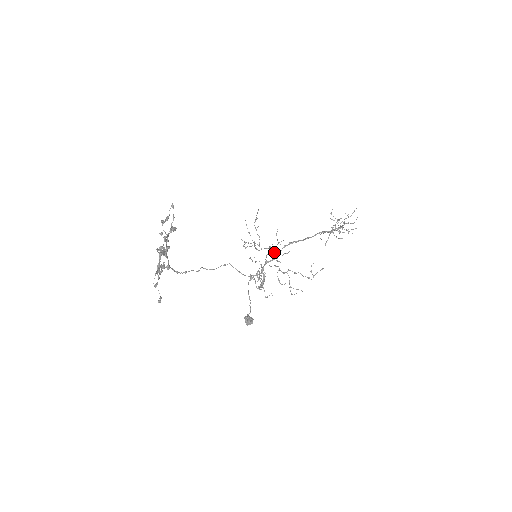
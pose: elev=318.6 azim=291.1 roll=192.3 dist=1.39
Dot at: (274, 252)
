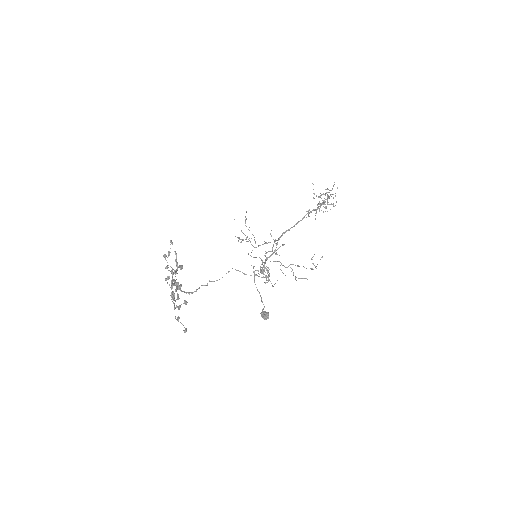
Dot at: (272, 250)
